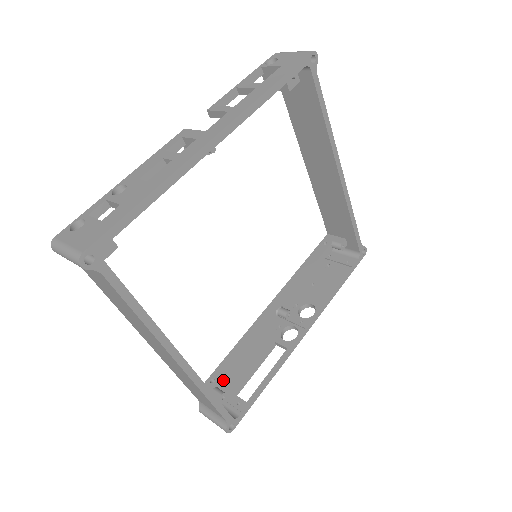
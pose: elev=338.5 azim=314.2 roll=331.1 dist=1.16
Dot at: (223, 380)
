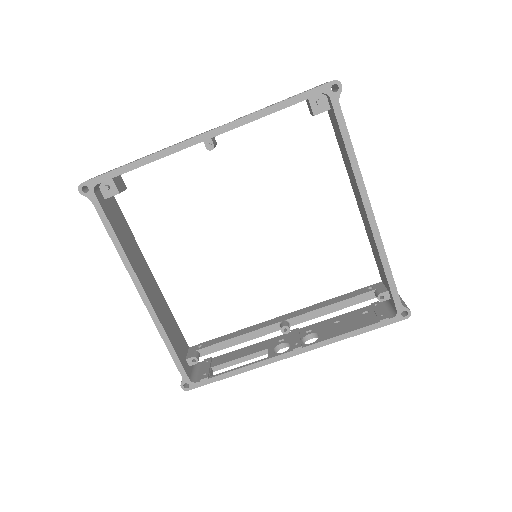
Dot at: (207, 350)
